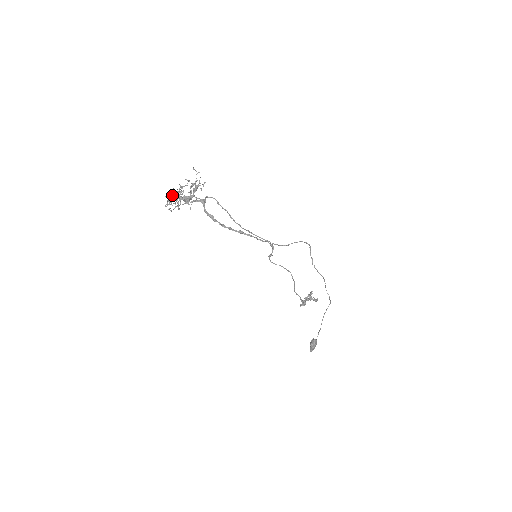
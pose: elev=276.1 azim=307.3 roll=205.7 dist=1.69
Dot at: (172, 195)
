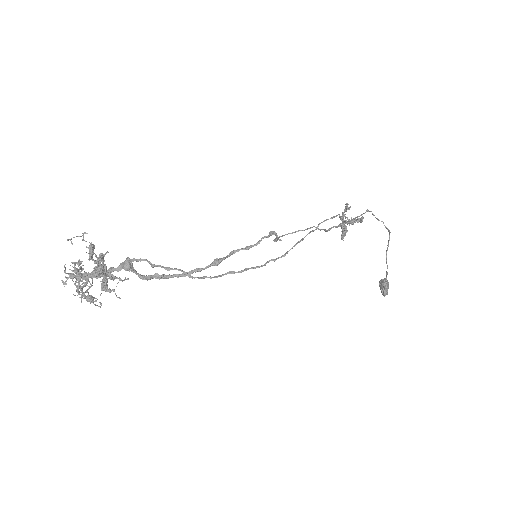
Dot at: (72, 276)
